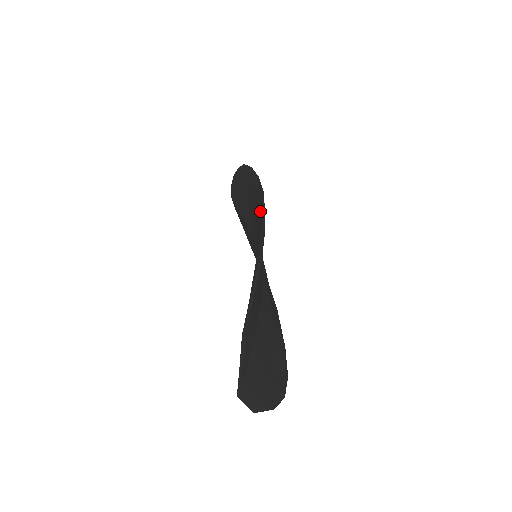
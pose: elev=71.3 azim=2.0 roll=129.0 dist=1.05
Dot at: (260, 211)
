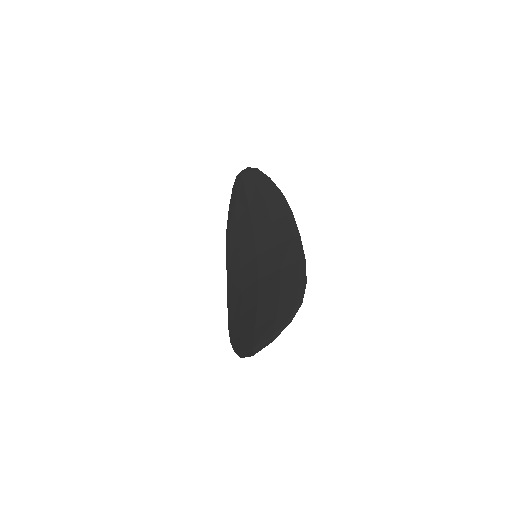
Dot at: (295, 263)
